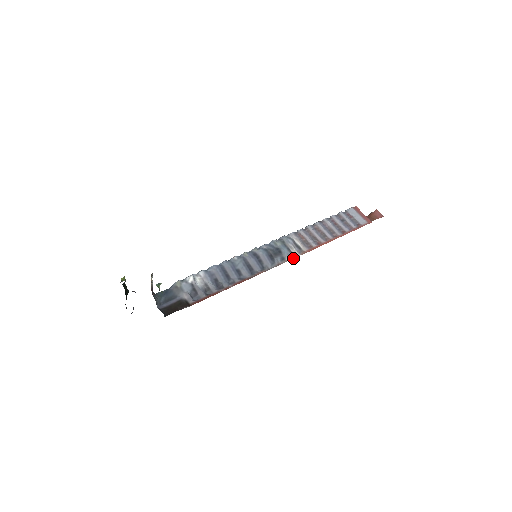
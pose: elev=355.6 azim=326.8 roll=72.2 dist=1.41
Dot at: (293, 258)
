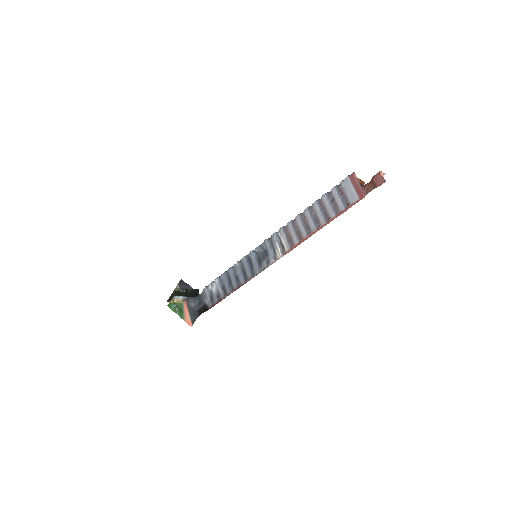
Dot at: occluded
